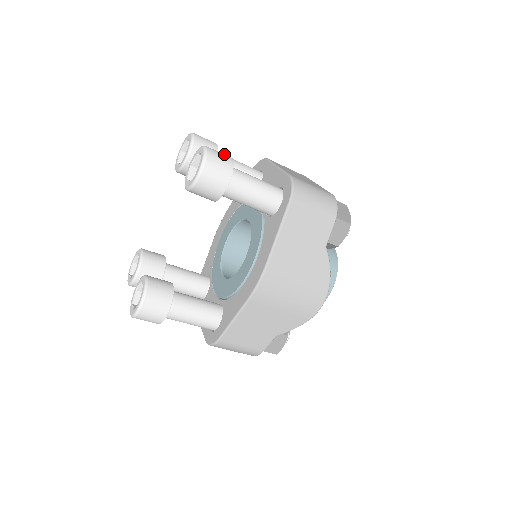
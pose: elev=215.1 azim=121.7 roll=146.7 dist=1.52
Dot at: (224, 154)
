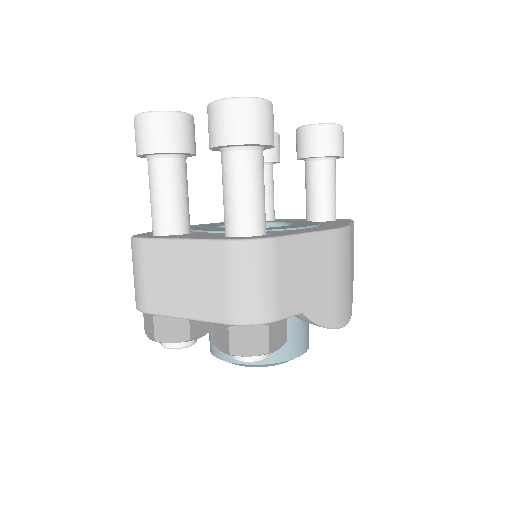
Dot at: occluded
